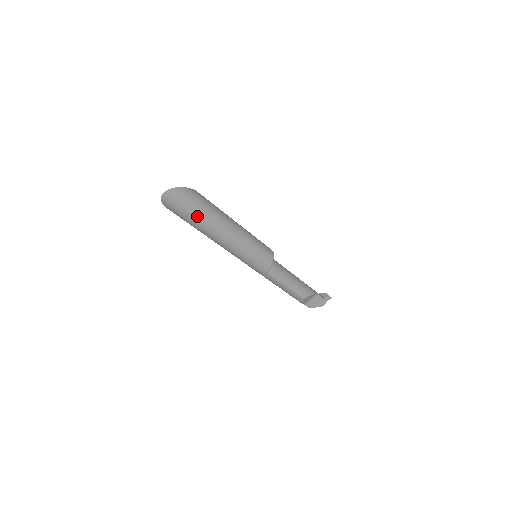
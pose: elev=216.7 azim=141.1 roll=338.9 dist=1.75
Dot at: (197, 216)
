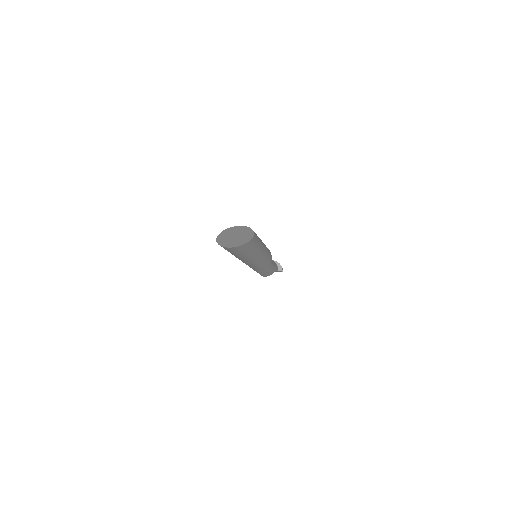
Dot at: (237, 255)
